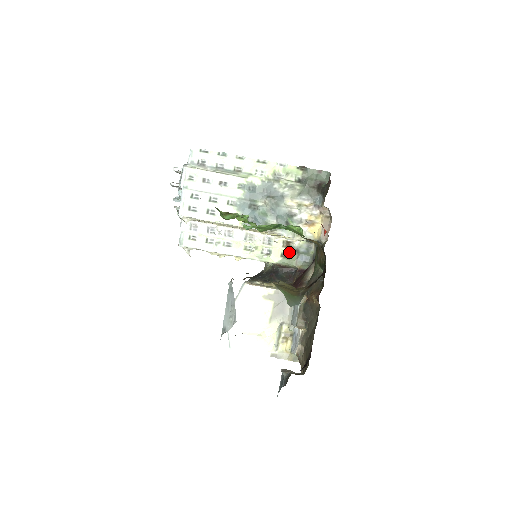
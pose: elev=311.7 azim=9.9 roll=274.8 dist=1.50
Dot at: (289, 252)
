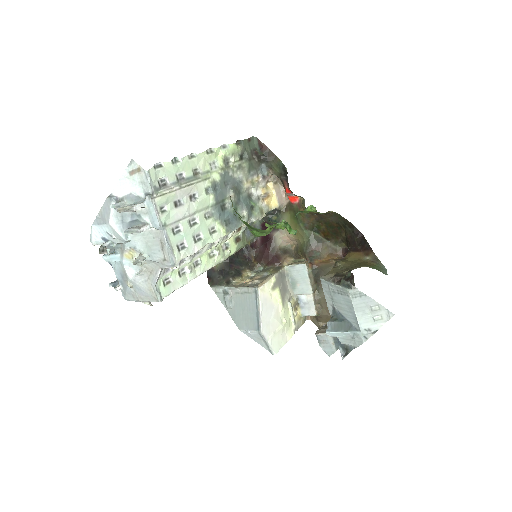
Dot at: (238, 234)
